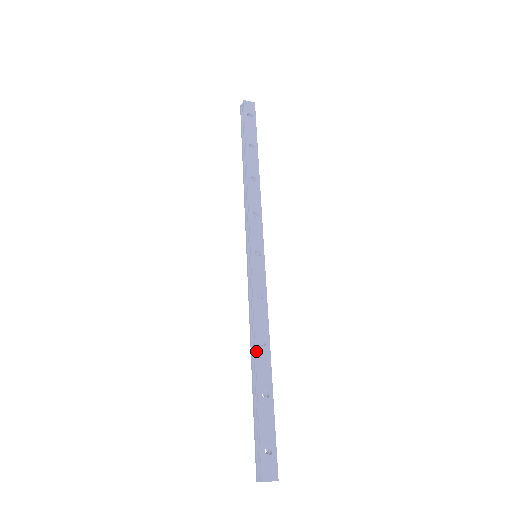
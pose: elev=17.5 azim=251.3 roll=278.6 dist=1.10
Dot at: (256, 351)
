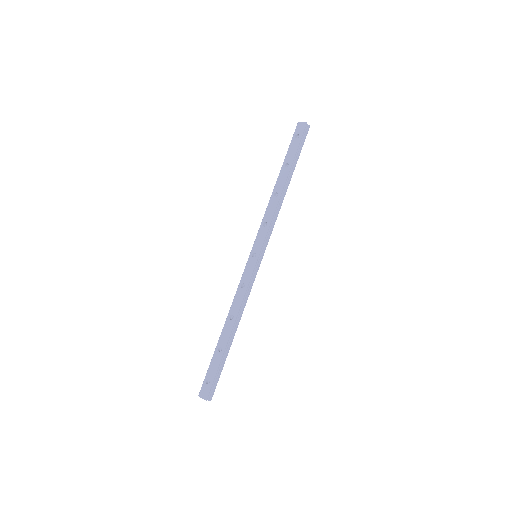
Dot at: (226, 321)
